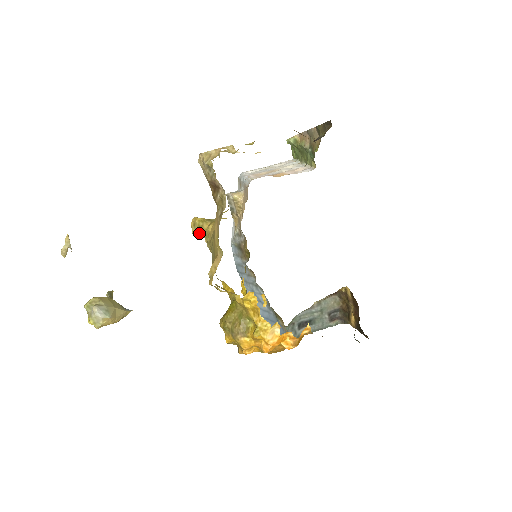
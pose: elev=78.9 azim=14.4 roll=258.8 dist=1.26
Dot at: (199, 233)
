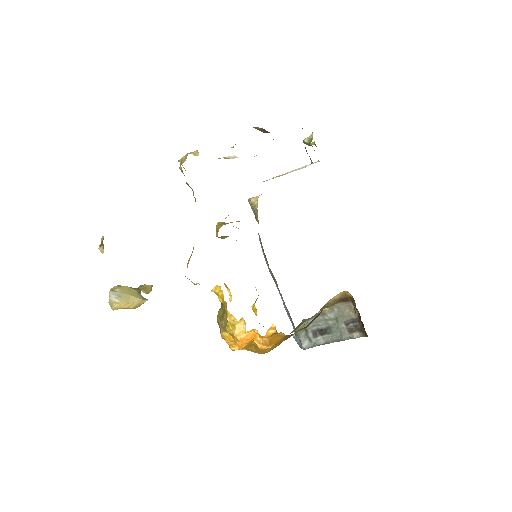
Dot at: occluded
